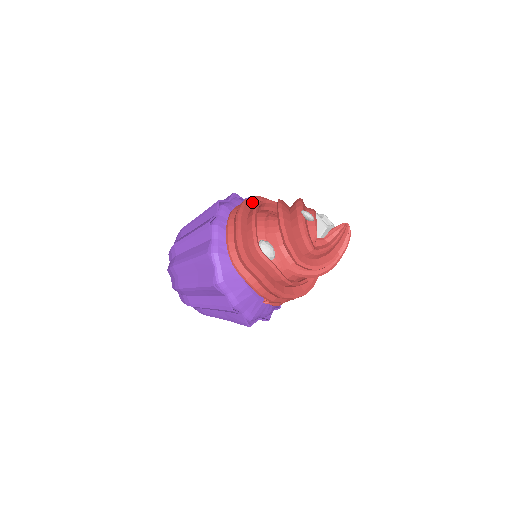
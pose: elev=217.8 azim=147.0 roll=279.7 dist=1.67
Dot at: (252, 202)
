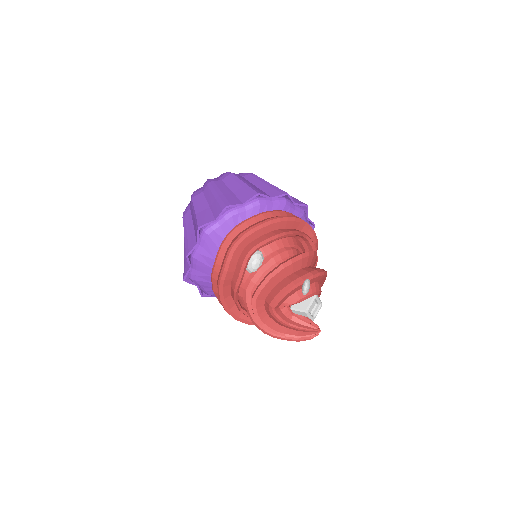
Dot at: (303, 227)
